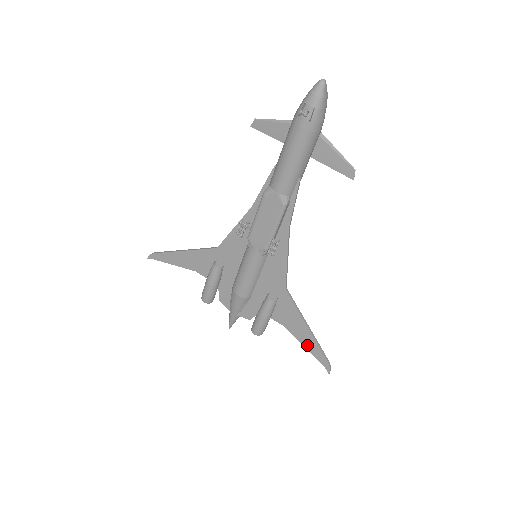
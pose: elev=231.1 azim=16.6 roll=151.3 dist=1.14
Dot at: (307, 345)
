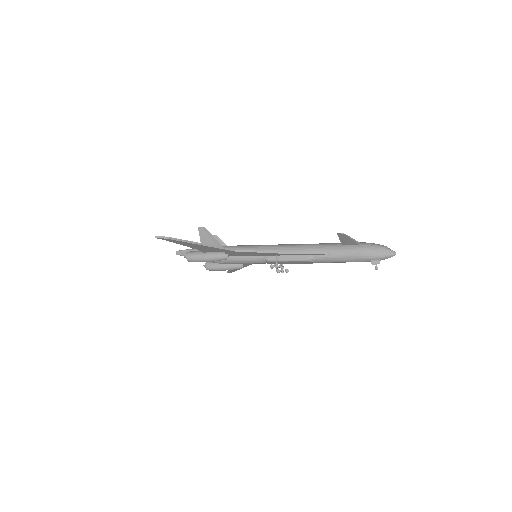
Dot at: occluded
